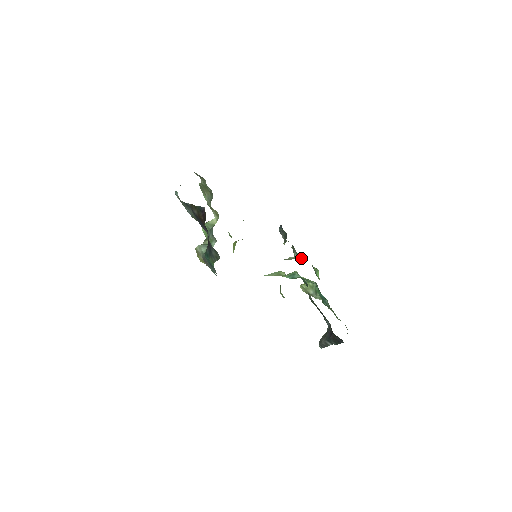
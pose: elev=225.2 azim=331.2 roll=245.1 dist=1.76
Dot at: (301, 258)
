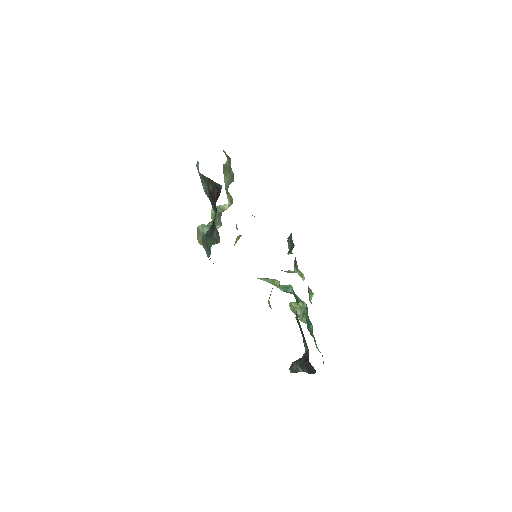
Dot at: (300, 275)
